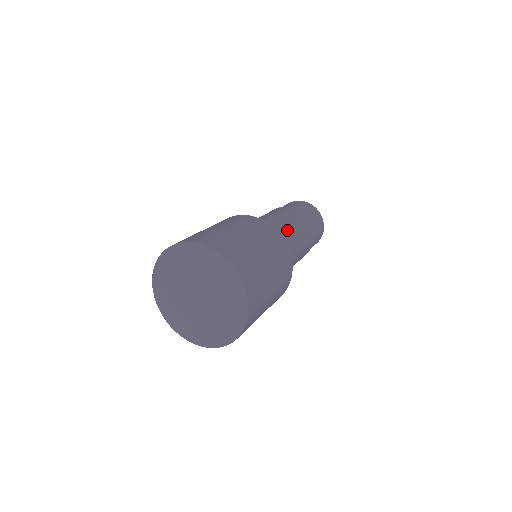
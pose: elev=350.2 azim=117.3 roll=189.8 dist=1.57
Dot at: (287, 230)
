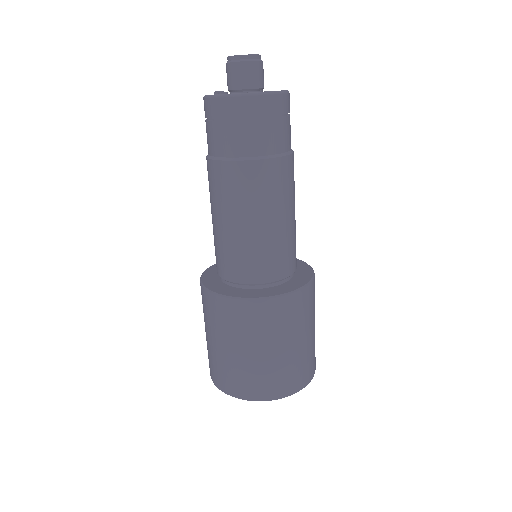
Dot at: (289, 231)
